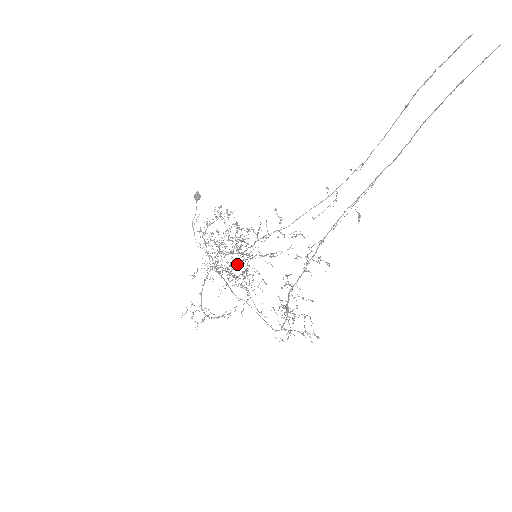
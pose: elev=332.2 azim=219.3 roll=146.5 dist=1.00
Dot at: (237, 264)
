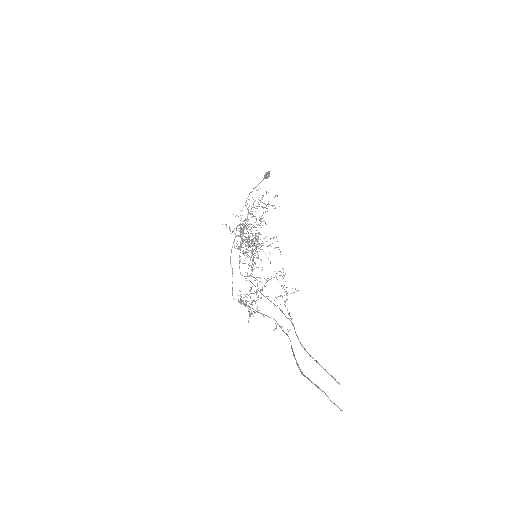
Dot at: occluded
